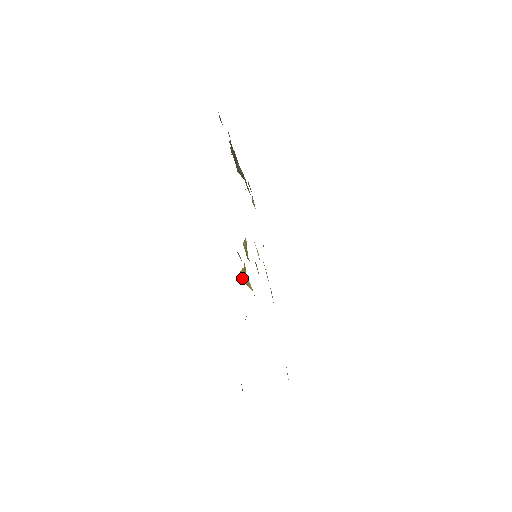
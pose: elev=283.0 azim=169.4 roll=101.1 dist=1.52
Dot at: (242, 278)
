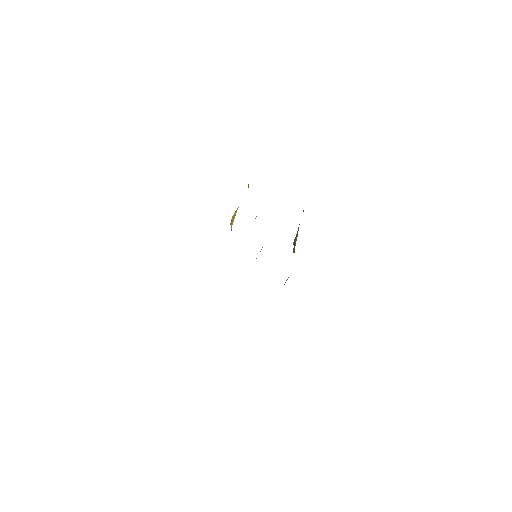
Dot at: occluded
